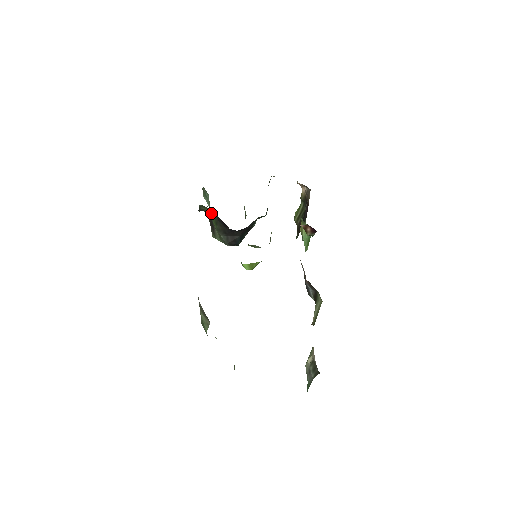
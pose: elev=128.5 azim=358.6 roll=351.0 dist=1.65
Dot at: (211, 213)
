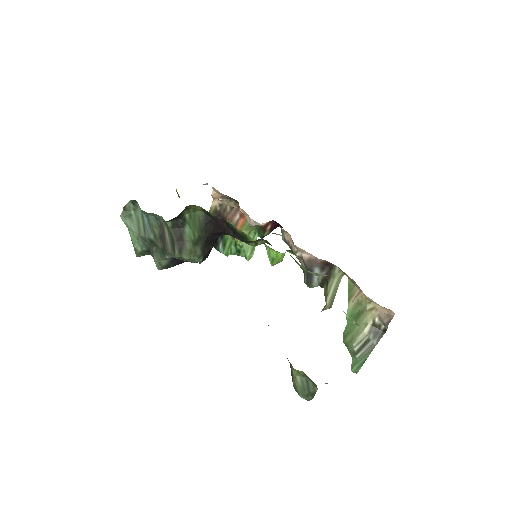
Dot at: (194, 217)
